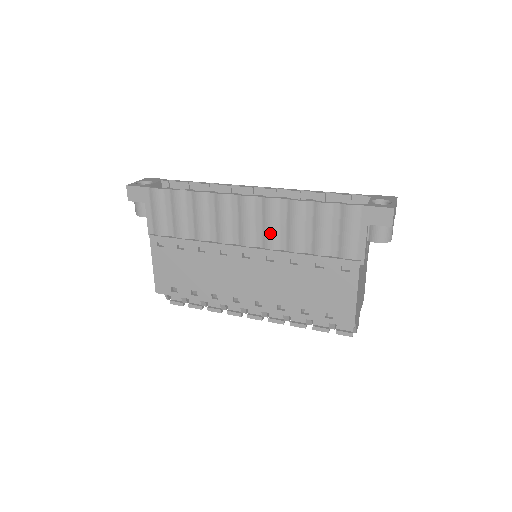
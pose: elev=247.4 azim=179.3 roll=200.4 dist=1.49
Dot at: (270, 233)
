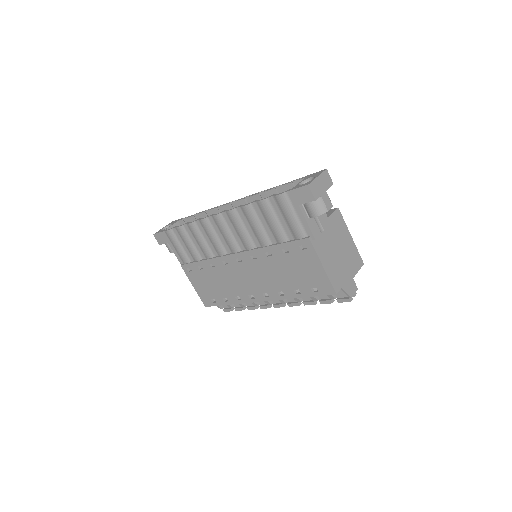
Dot at: (243, 237)
